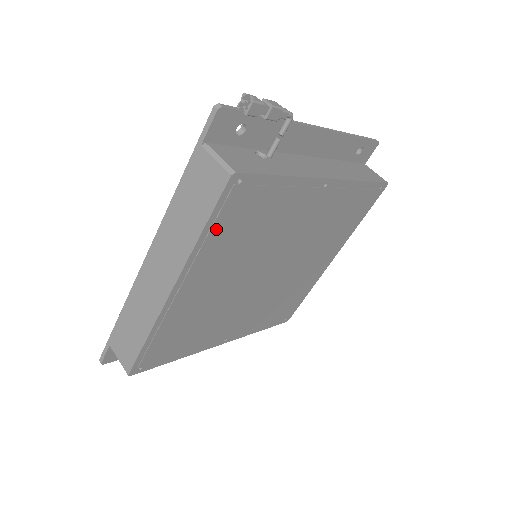
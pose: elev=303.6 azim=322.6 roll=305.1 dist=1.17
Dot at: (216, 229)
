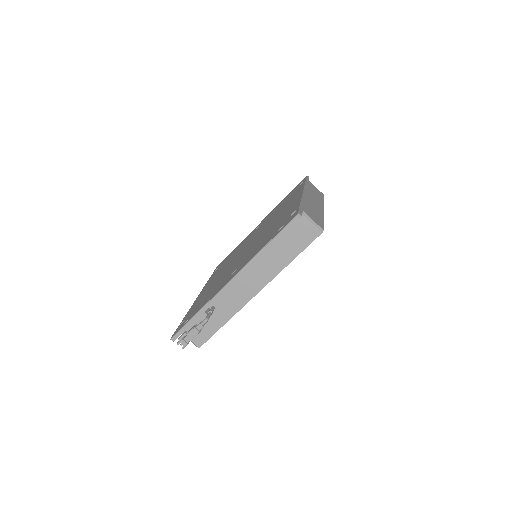
Dot at: occluded
